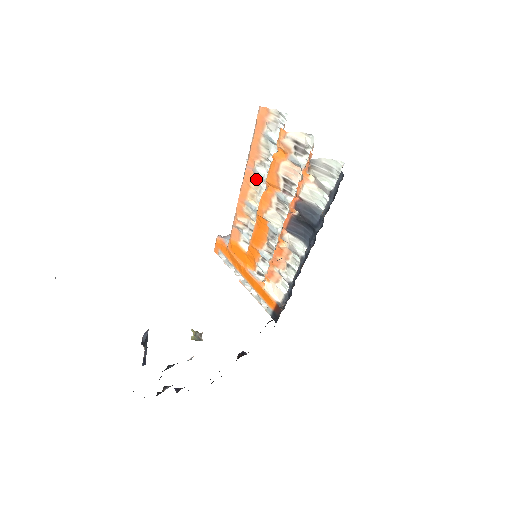
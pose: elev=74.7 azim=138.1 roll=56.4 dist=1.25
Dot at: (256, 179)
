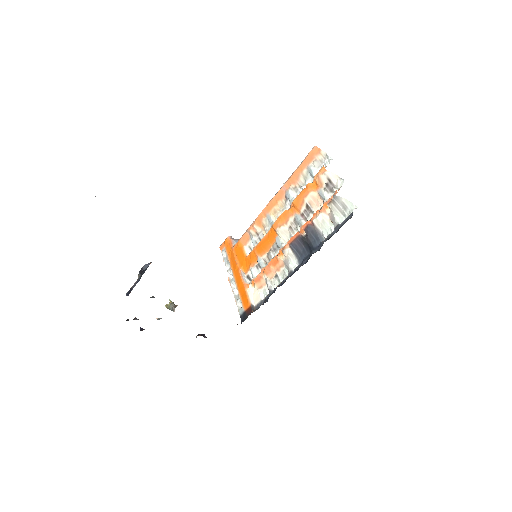
Dot at: (285, 199)
